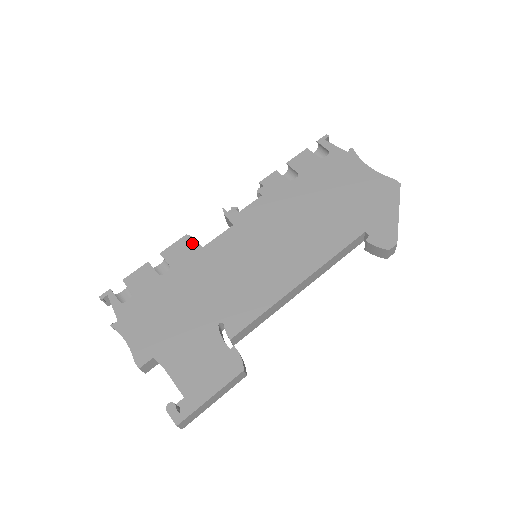
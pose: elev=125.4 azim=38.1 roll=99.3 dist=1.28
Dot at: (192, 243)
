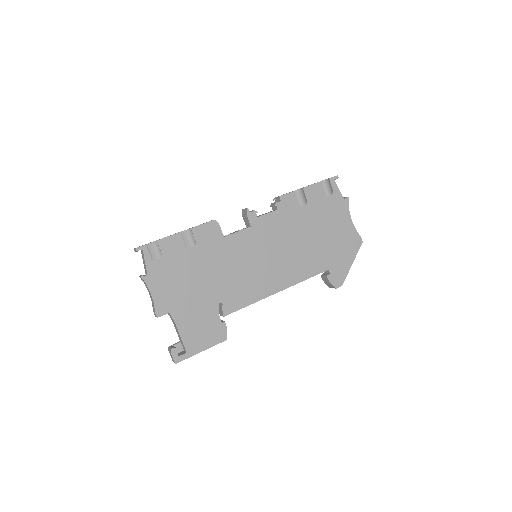
Dot at: (217, 230)
